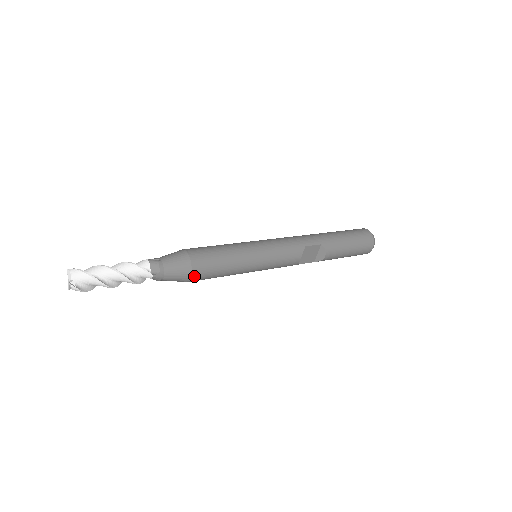
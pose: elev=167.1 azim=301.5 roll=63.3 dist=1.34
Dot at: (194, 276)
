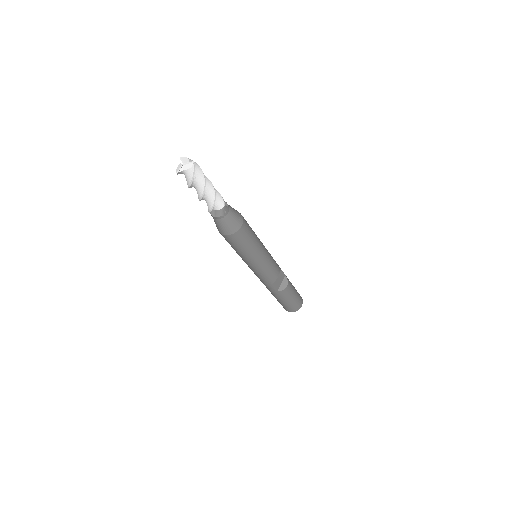
Dot at: (242, 228)
